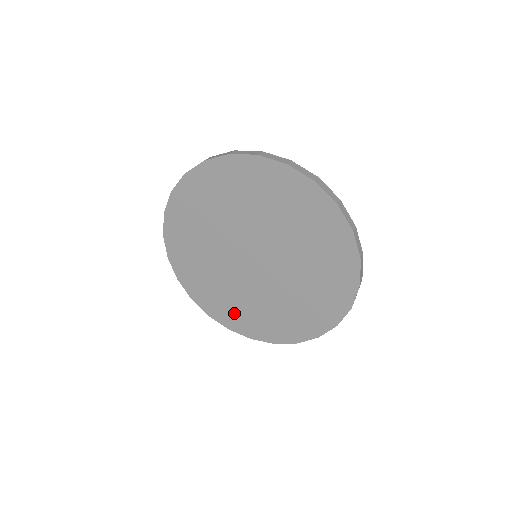
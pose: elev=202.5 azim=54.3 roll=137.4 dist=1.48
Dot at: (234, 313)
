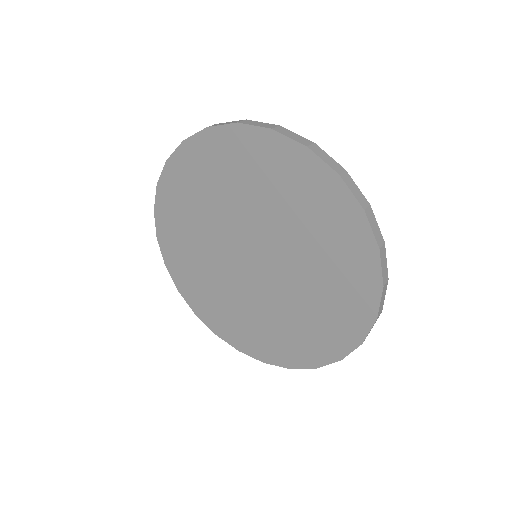
Dot at: (281, 343)
